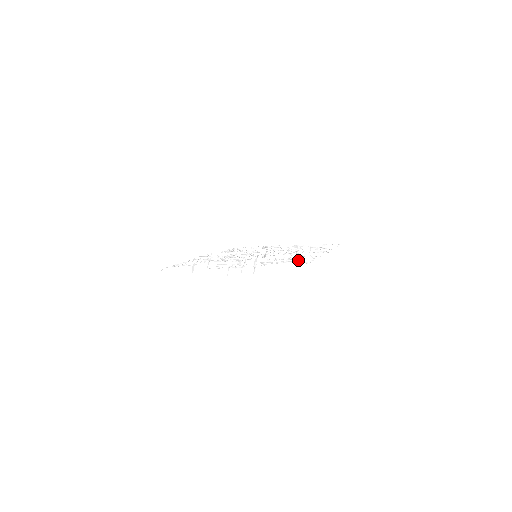
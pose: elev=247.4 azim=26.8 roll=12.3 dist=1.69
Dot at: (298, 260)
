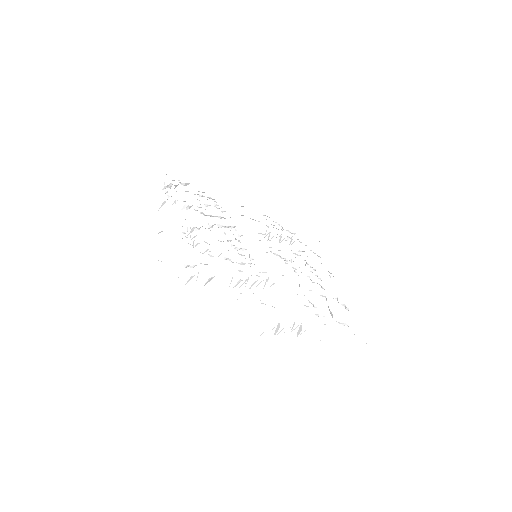
Dot at: occluded
